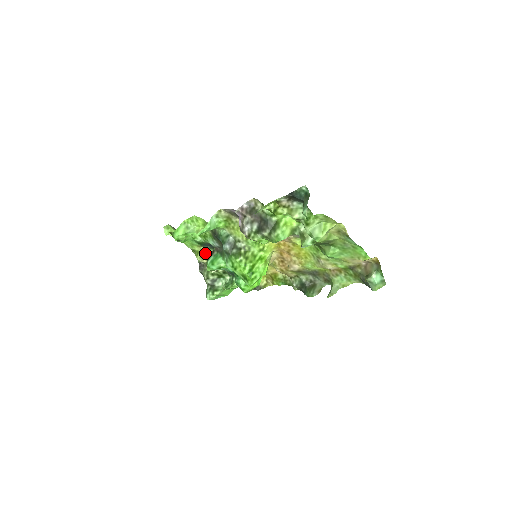
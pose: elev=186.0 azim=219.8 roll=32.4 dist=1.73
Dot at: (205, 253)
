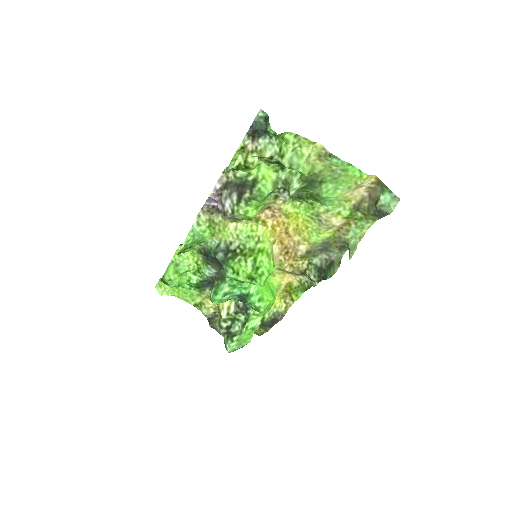
Dot at: (208, 300)
